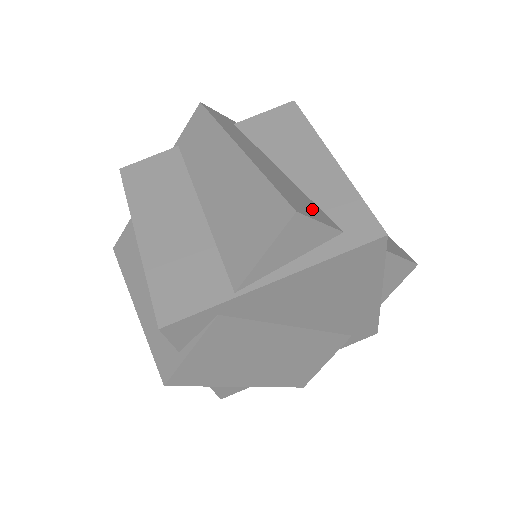
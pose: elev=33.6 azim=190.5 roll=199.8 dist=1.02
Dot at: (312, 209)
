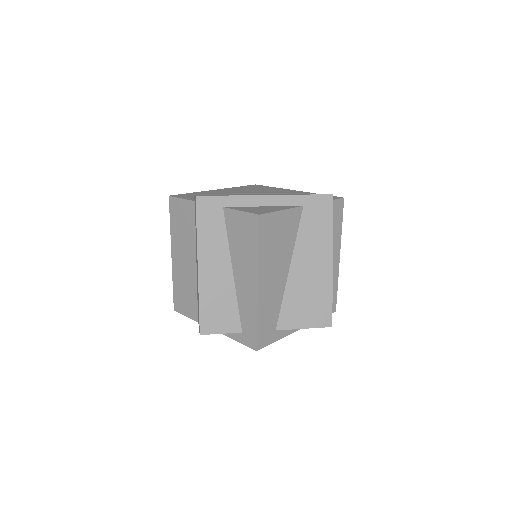
Dot at: (225, 319)
